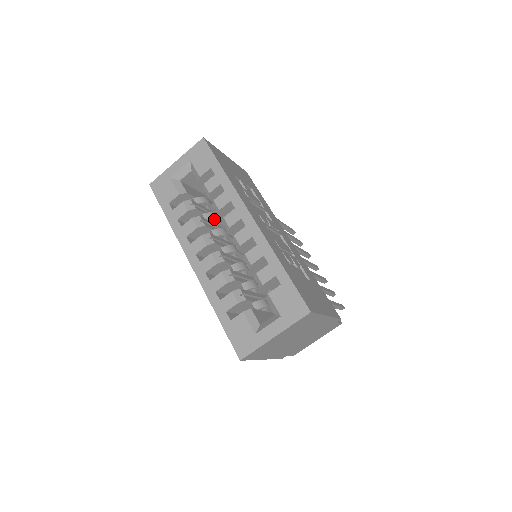
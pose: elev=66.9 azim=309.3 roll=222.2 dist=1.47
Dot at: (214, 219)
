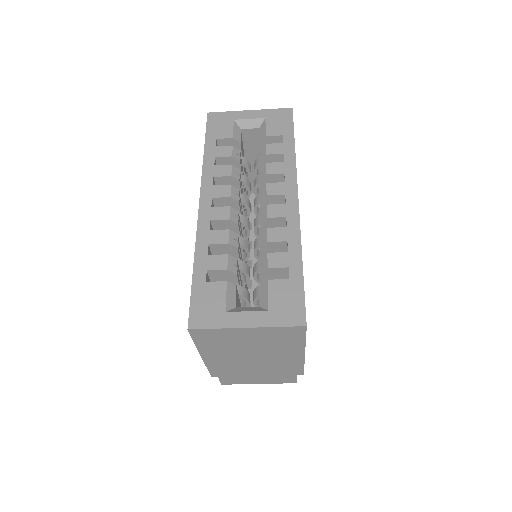
Dot at: (247, 187)
